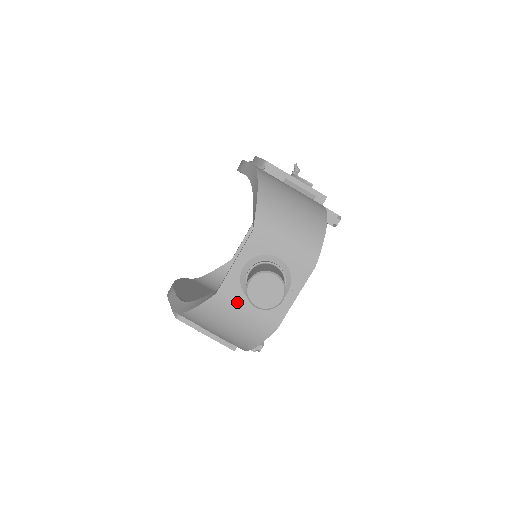
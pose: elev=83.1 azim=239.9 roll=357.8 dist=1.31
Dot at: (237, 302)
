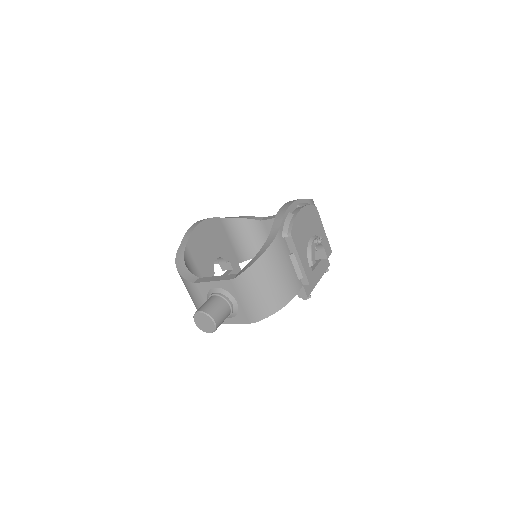
Dot at: (201, 296)
